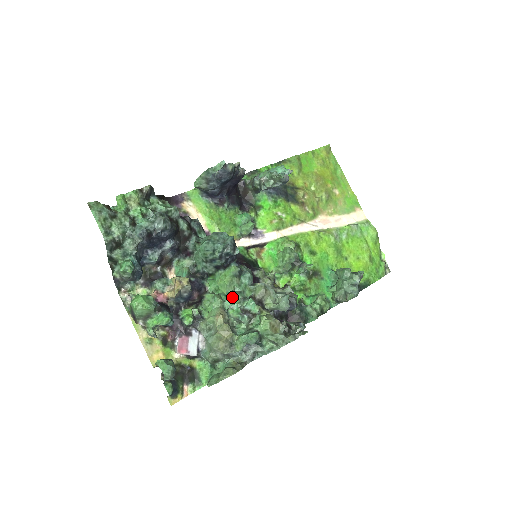
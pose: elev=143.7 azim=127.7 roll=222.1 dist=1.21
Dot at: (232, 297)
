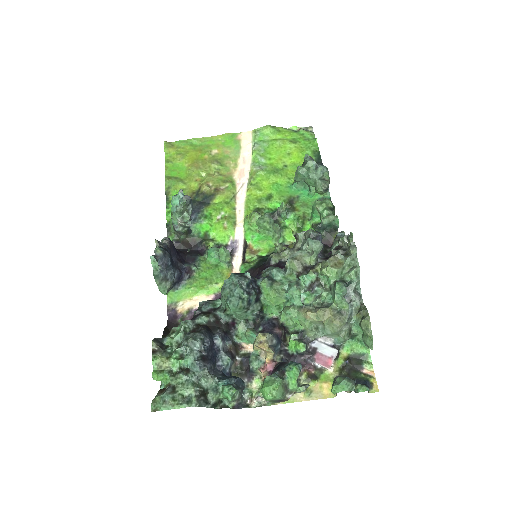
Dot at: (292, 295)
